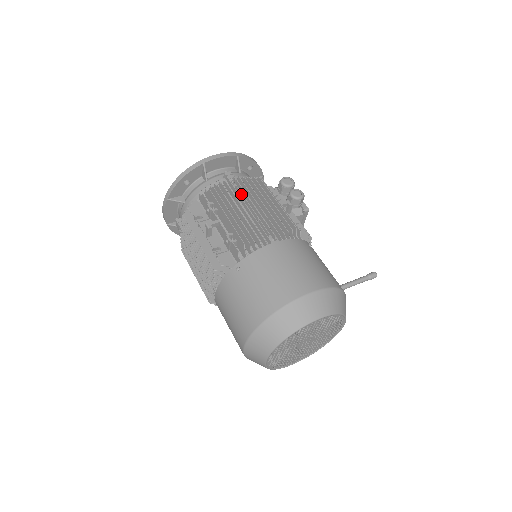
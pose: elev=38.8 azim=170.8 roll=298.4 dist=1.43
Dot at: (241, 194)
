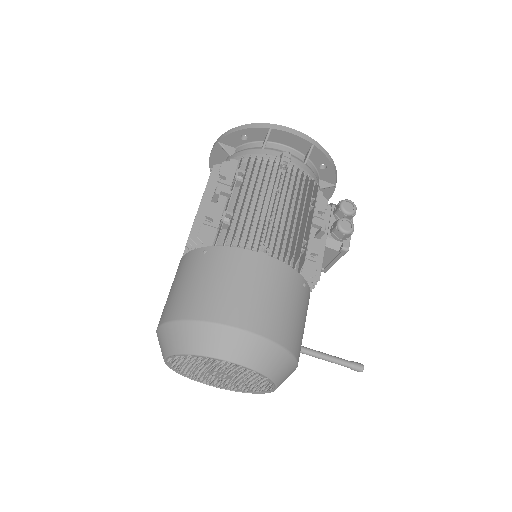
Dot at: (279, 183)
